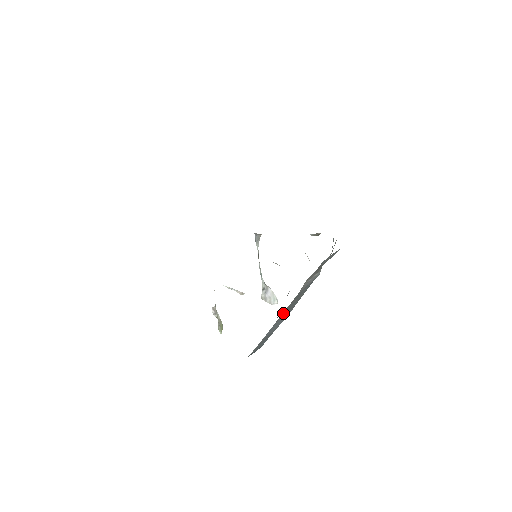
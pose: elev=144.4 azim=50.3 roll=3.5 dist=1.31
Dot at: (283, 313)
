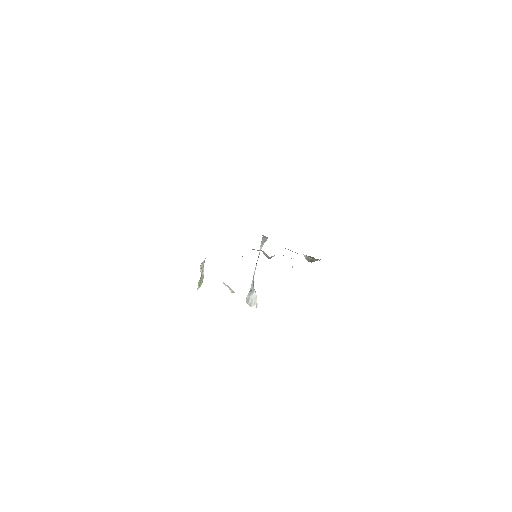
Dot at: occluded
